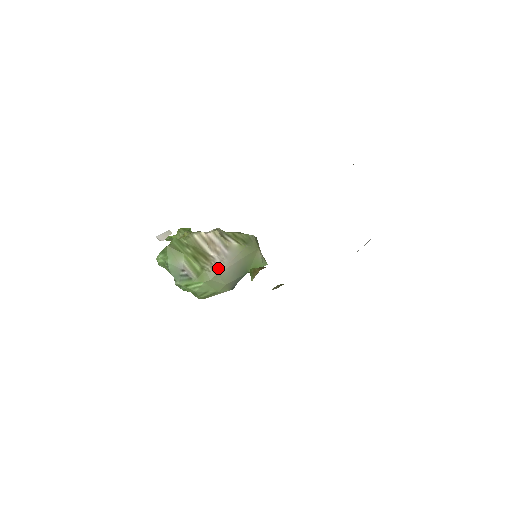
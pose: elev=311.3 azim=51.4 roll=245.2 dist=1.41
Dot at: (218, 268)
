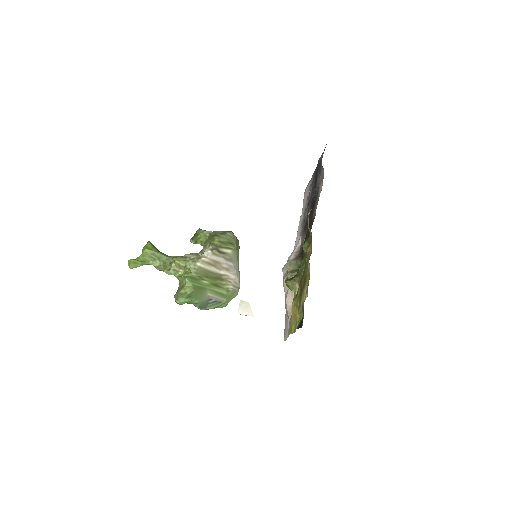
Dot at: (237, 283)
